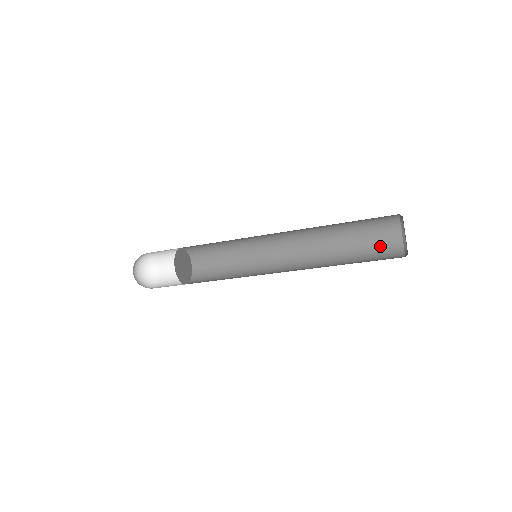
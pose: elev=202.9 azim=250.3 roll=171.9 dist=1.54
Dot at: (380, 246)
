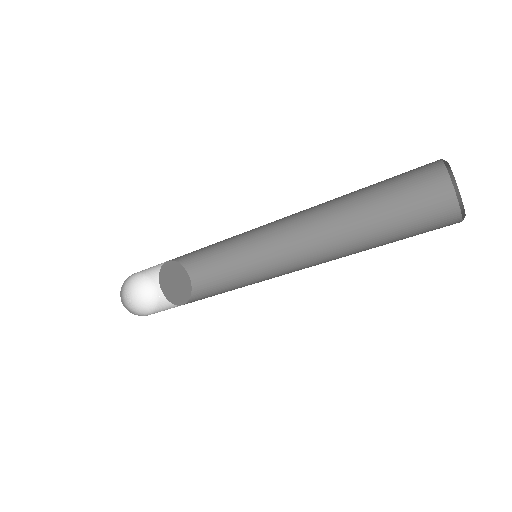
Dot at: (422, 205)
